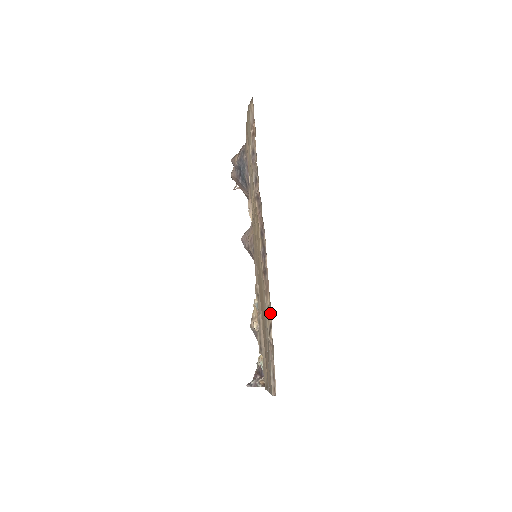
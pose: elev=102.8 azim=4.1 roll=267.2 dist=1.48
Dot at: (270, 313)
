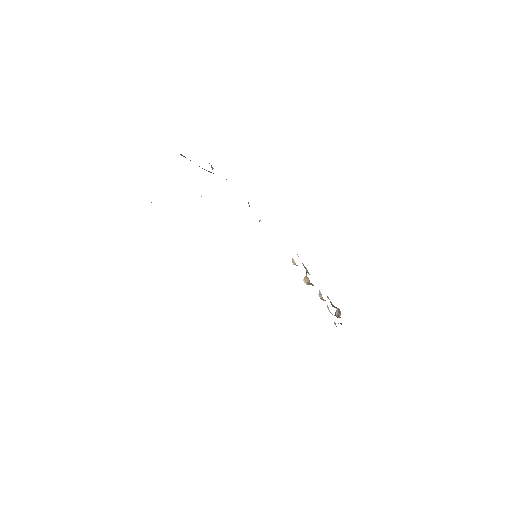
Dot at: occluded
